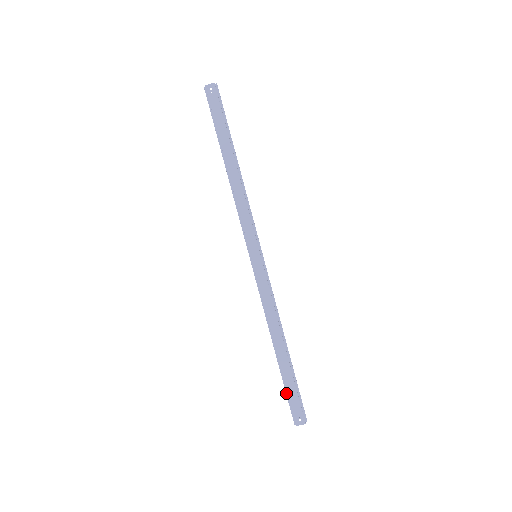
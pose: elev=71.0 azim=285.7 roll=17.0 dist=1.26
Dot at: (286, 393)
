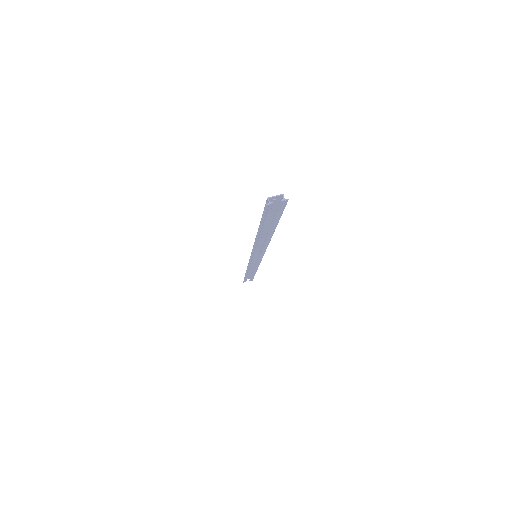
Dot at: (261, 220)
